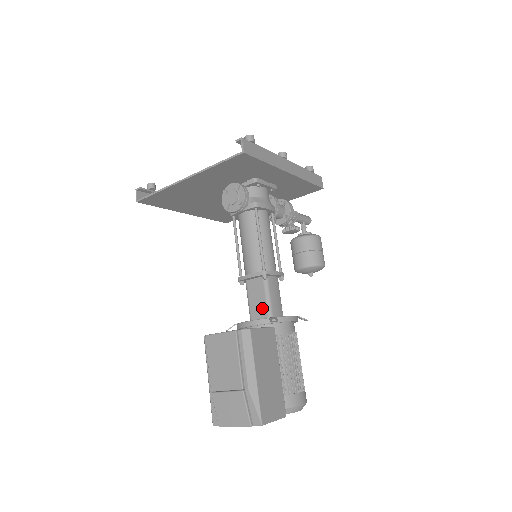
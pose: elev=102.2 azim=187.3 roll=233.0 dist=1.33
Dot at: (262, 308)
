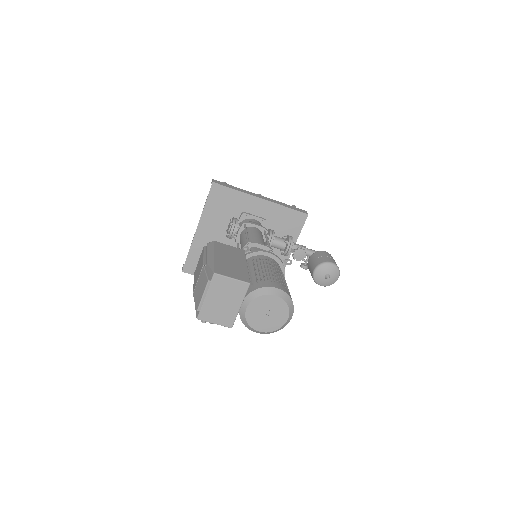
Dot at: occluded
